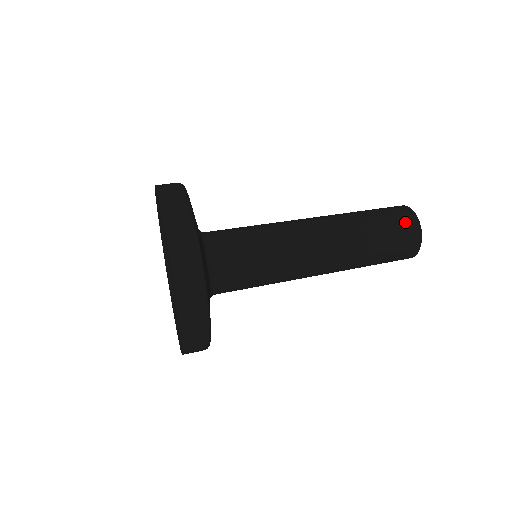
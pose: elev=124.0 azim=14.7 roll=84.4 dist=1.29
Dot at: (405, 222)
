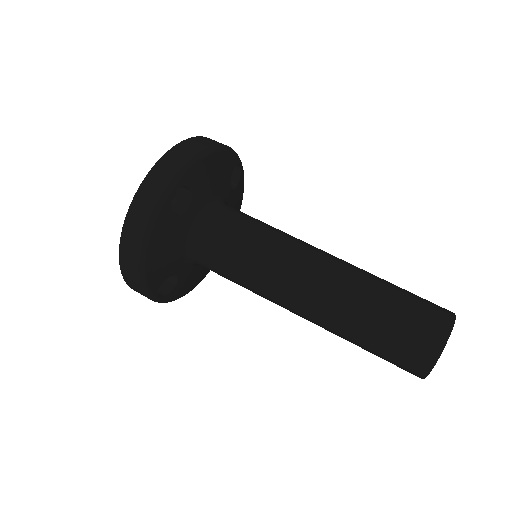
Dot at: (421, 339)
